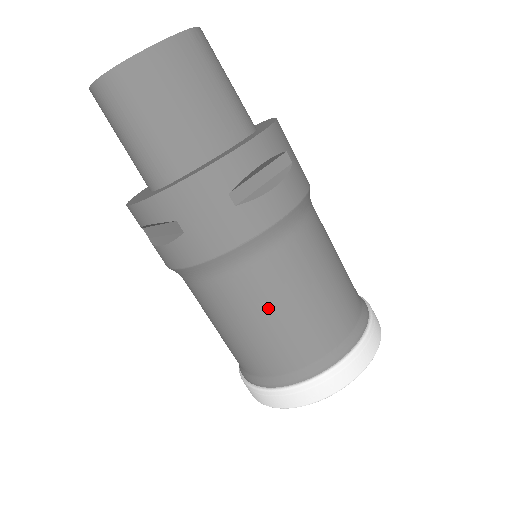
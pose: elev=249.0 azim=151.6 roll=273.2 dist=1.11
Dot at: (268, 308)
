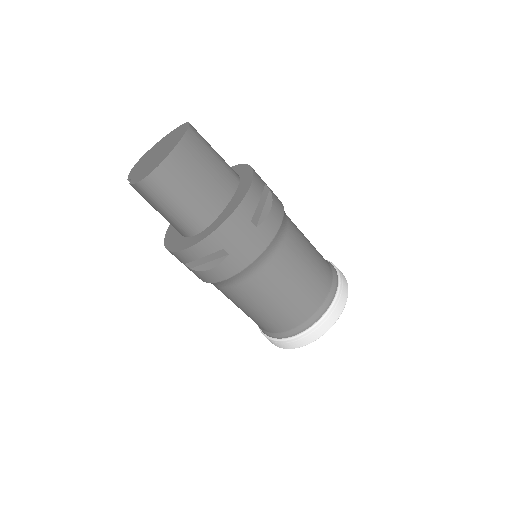
Dot at: (287, 283)
